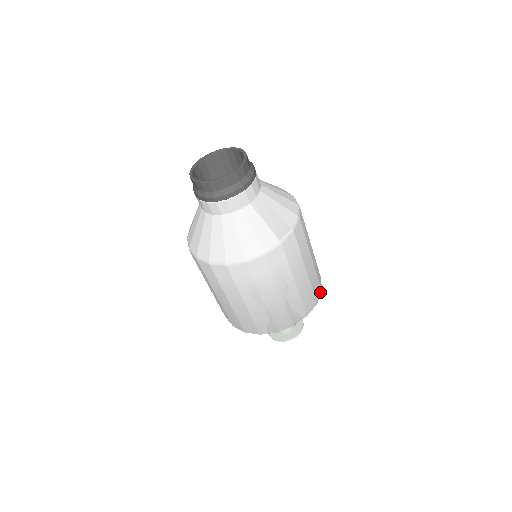
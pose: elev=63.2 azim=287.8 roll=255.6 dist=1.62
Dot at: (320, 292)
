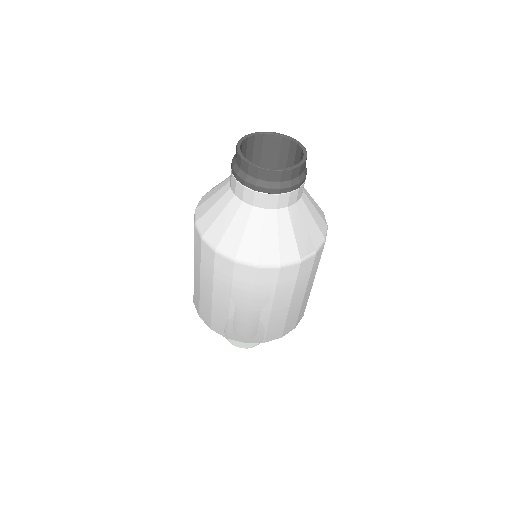
Dot at: occluded
